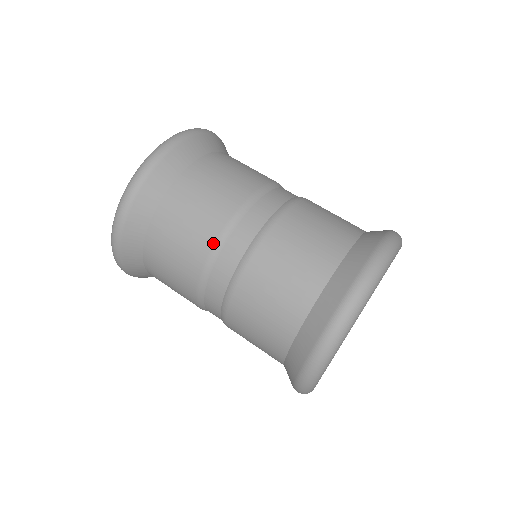
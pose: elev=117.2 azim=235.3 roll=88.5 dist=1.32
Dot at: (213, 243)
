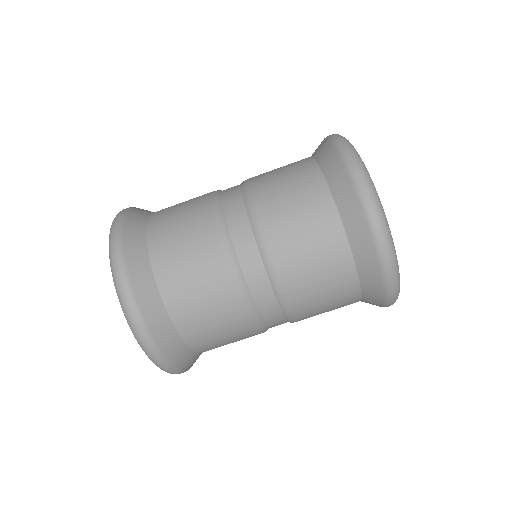
Dot at: occluded
